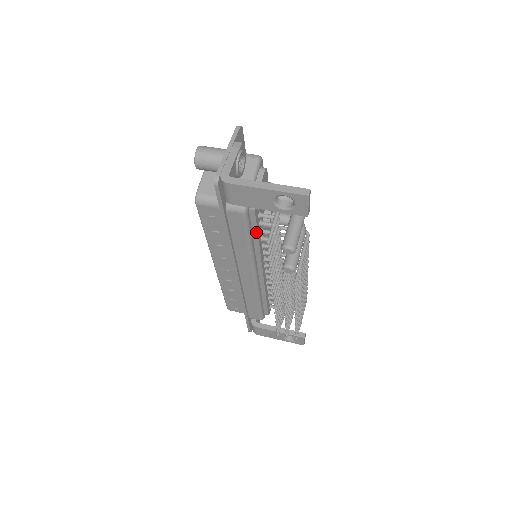
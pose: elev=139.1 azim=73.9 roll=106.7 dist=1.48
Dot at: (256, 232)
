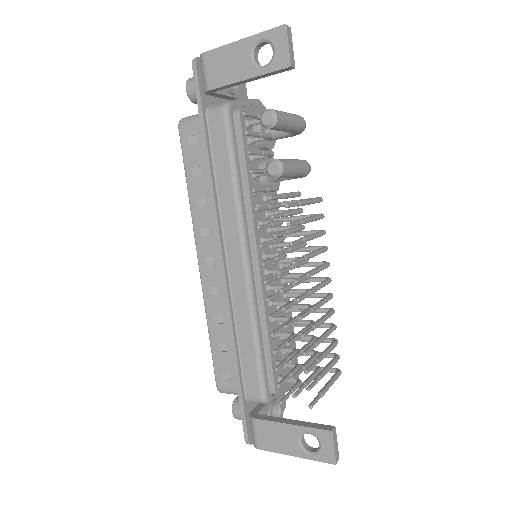
Dot at: (244, 161)
